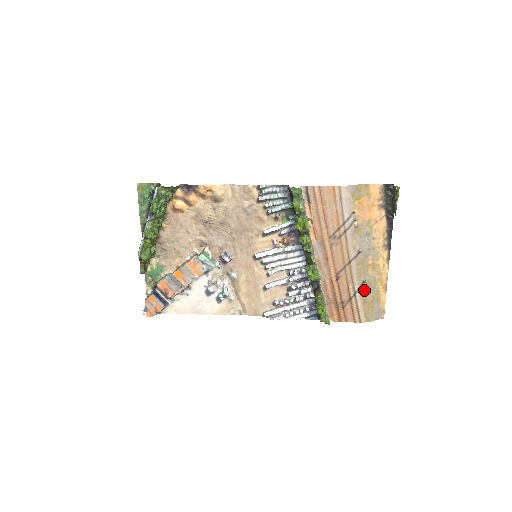
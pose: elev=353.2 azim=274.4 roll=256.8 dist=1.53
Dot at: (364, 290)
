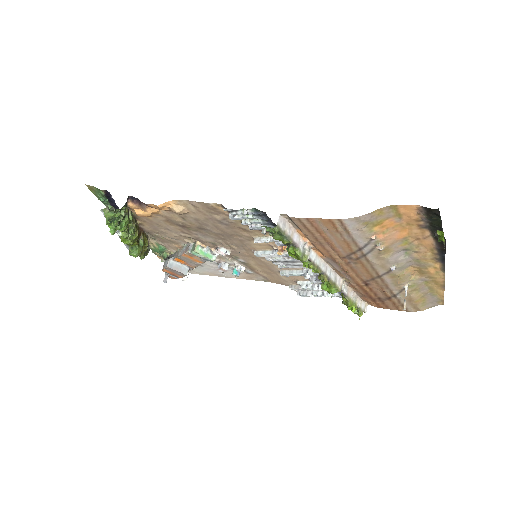
Dot at: (408, 292)
